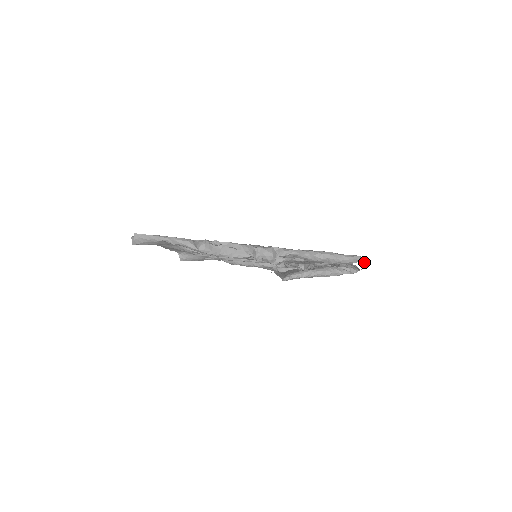
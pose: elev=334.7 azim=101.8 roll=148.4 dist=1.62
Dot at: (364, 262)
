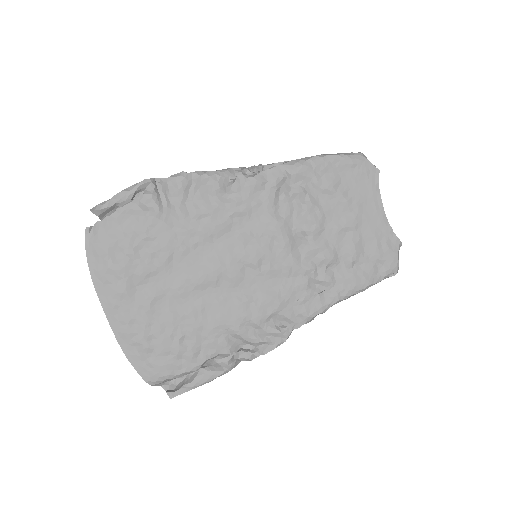
Dot at: (395, 251)
